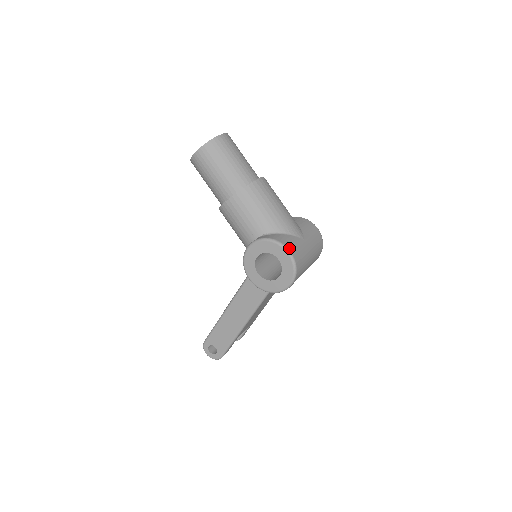
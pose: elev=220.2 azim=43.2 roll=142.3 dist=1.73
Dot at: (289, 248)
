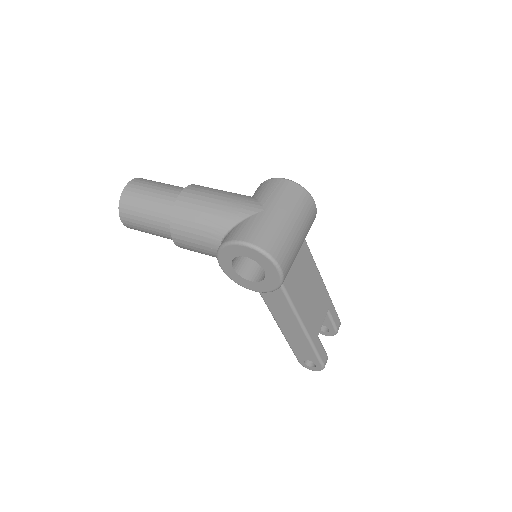
Dot at: (242, 239)
